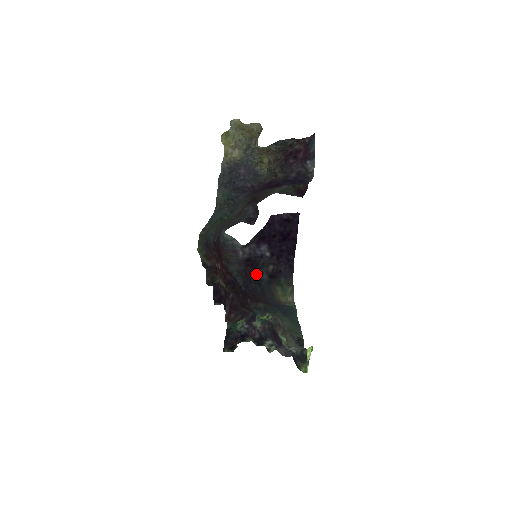
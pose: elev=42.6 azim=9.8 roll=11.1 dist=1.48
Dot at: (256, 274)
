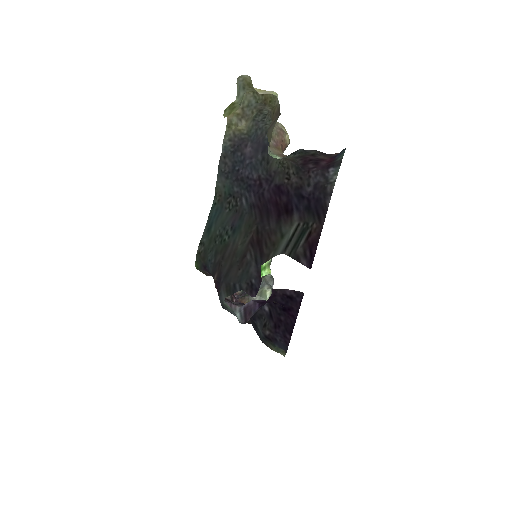
Dot at: (253, 320)
